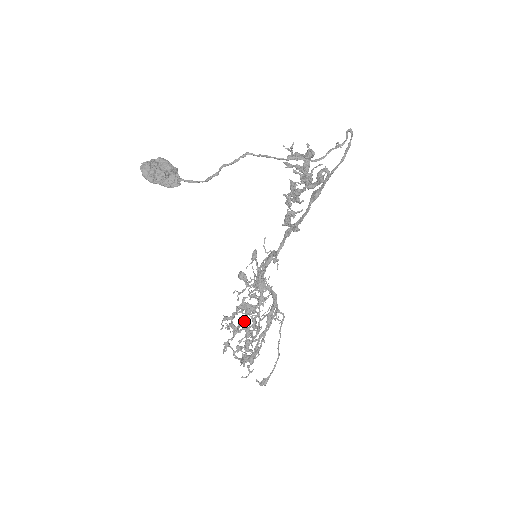
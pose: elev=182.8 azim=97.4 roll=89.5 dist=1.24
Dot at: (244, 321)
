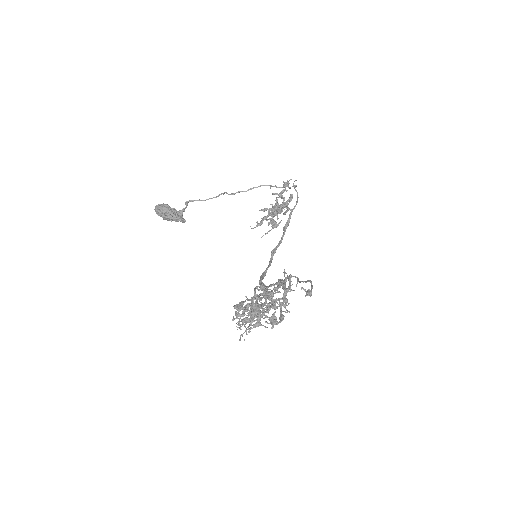
Dot at: (258, 307)
